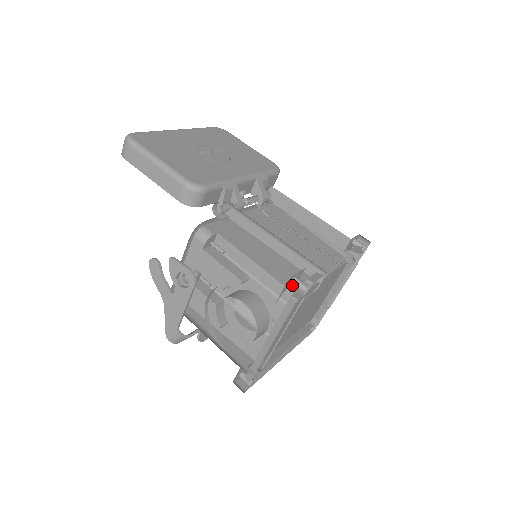
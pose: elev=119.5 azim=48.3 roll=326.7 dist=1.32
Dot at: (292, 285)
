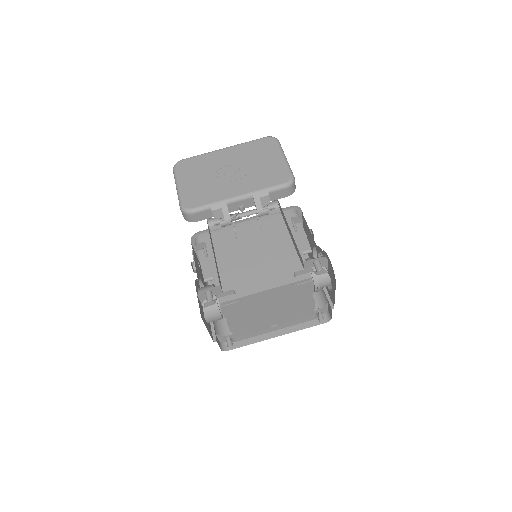
Dot at: occluded
